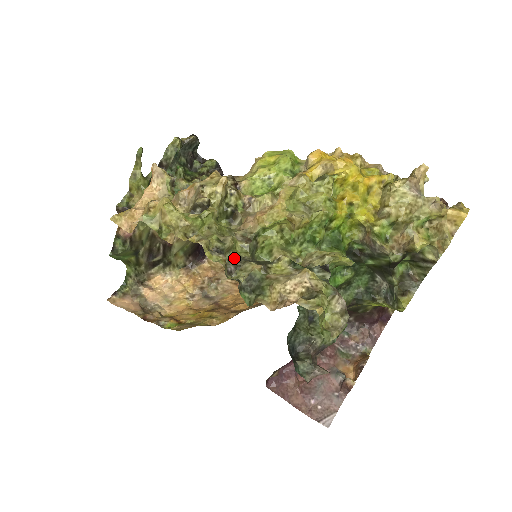
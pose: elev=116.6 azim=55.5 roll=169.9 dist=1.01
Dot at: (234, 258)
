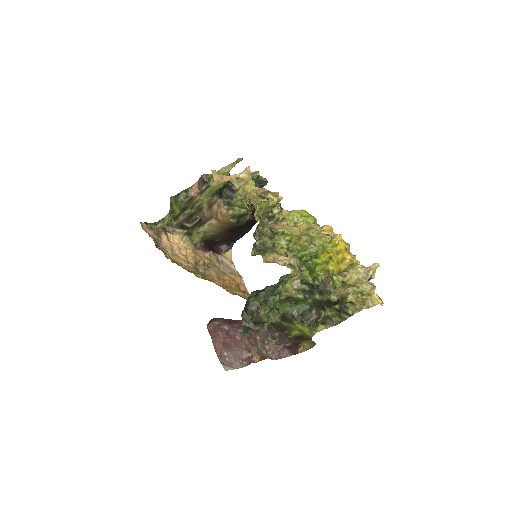
Dot at: (261, 231)
